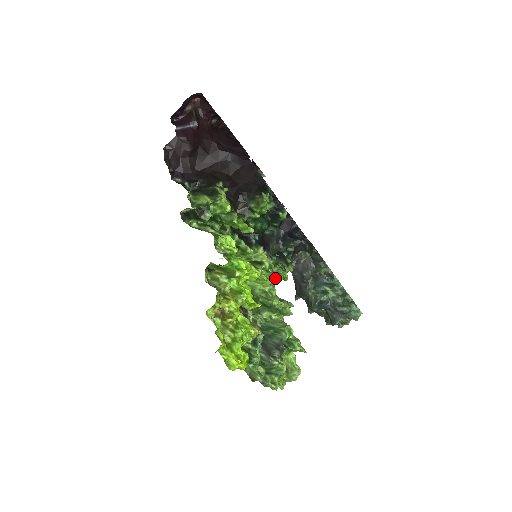
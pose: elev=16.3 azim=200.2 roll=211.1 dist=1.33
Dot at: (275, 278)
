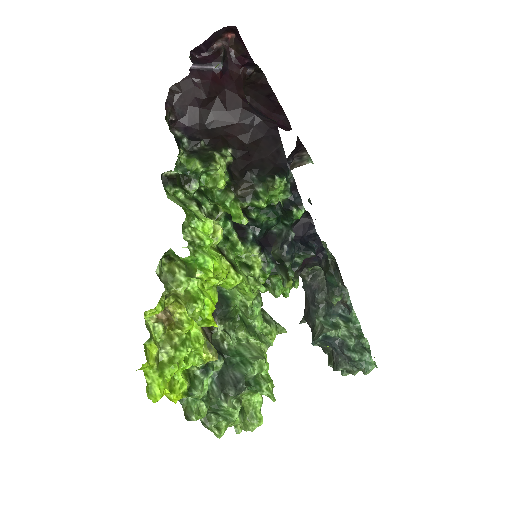
Dot at: (271, 291)
